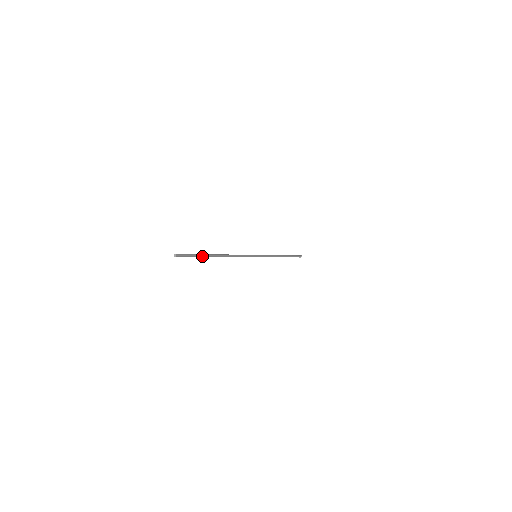
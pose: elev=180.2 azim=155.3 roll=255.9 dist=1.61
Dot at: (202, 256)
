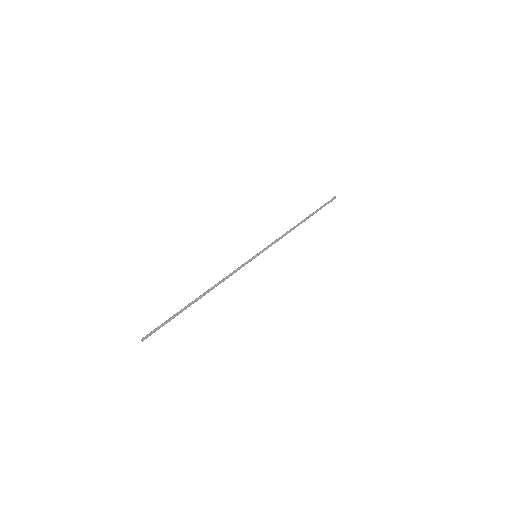
Dot at: occluded
